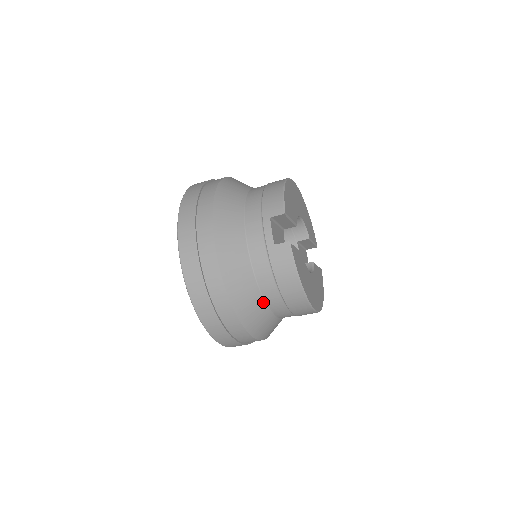
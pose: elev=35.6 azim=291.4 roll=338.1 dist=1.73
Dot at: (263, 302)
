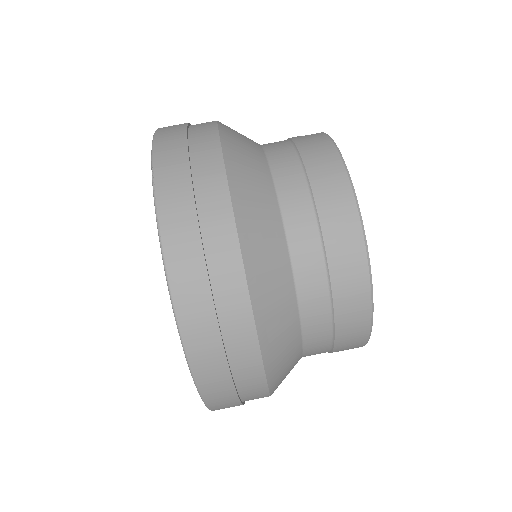
Dot at: (272, 189)
